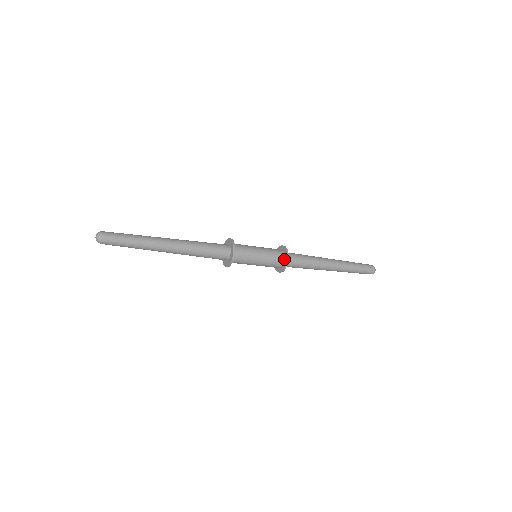
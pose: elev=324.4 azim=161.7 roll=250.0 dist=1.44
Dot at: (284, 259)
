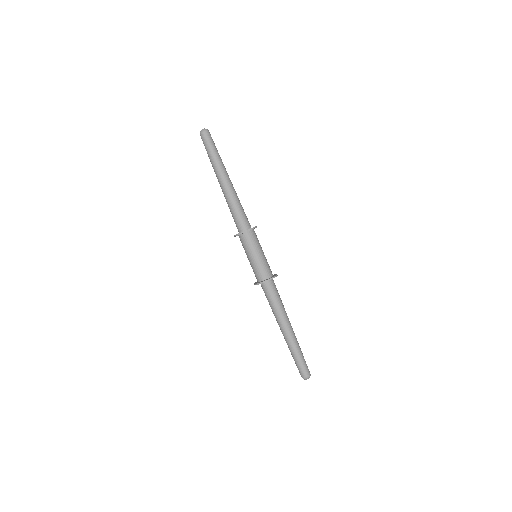
Dot at: (273, 275)
